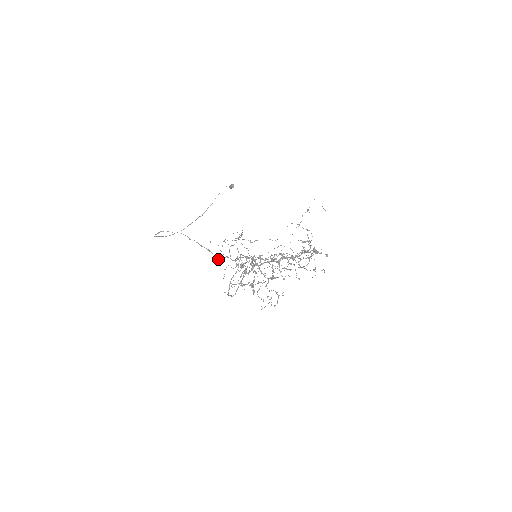
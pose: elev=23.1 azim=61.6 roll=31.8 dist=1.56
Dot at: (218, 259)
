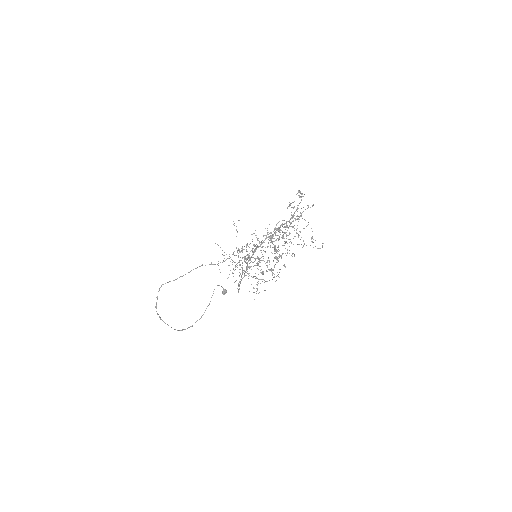
Dot at: occluded
